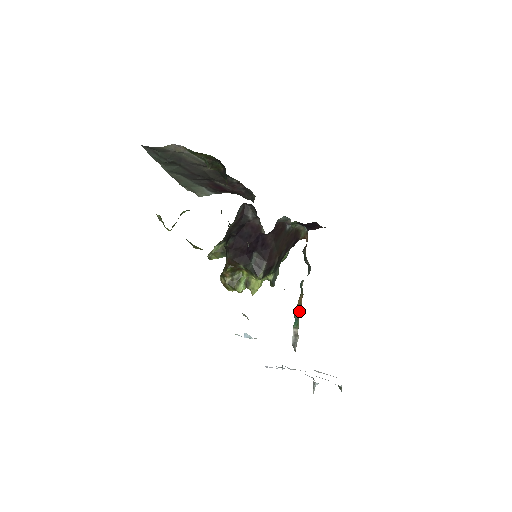
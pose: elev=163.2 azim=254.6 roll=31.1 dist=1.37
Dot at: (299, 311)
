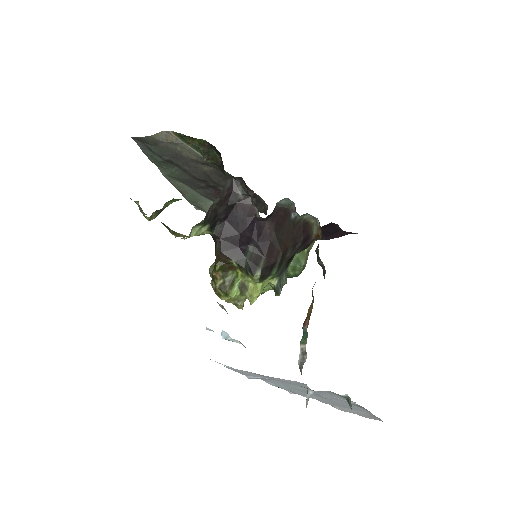
Dot at: (308, 321)
